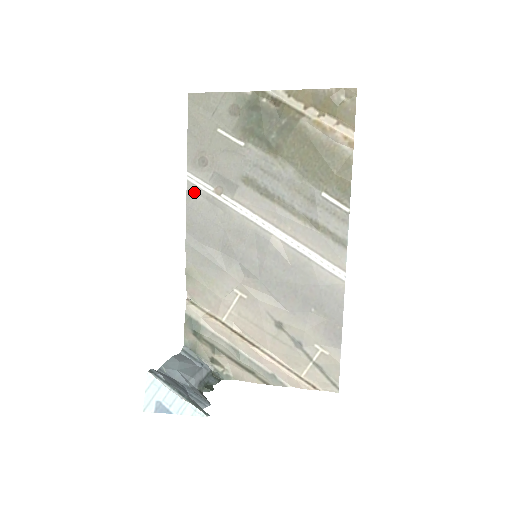
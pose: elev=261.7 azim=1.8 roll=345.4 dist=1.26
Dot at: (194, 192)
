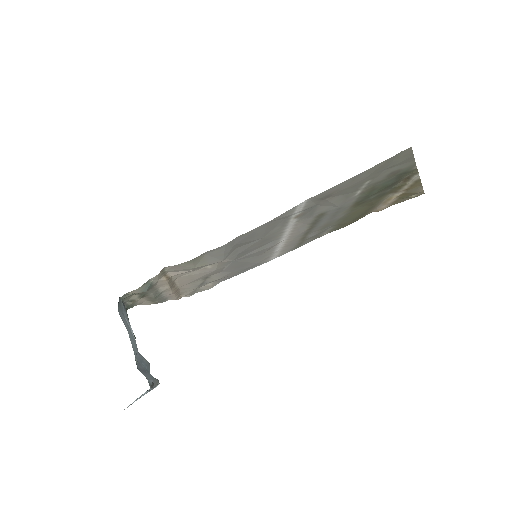
Dot at: (287, 215)
